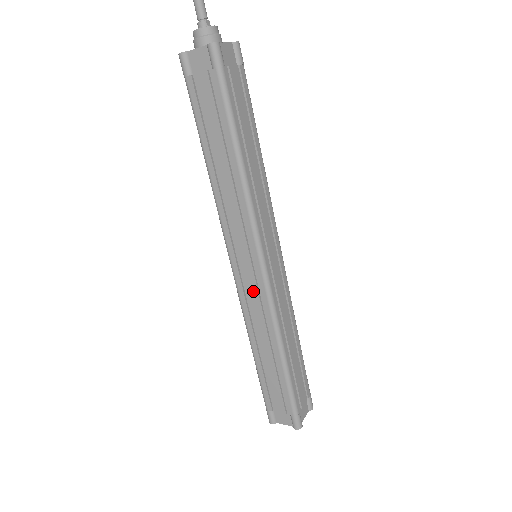
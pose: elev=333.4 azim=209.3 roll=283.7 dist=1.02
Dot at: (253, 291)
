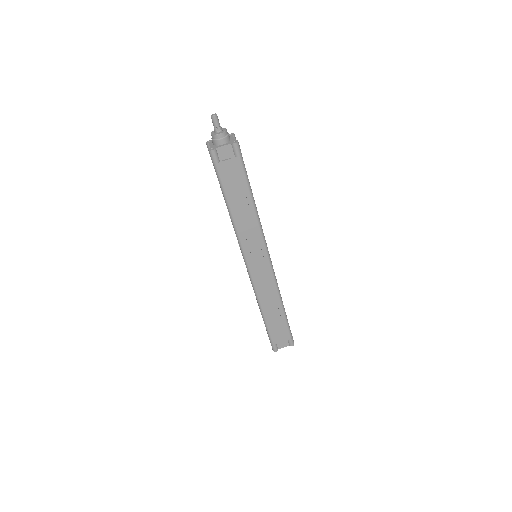
Dot at: (248, 274)
